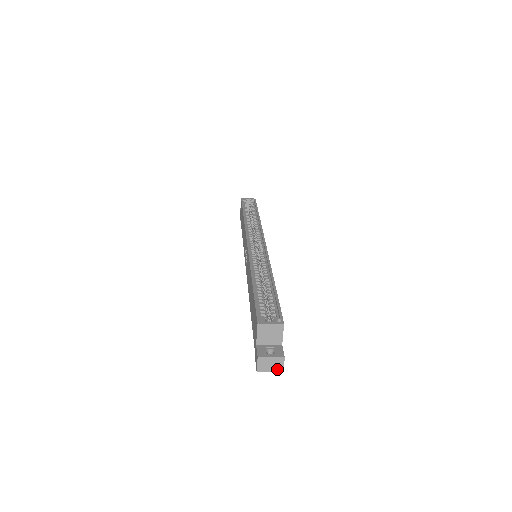
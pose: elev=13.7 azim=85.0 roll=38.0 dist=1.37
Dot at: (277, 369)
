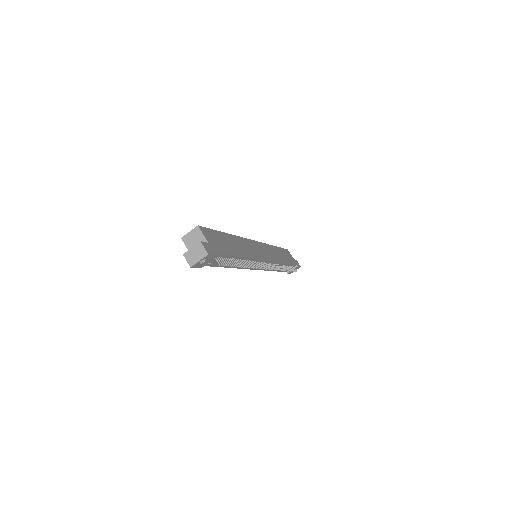
Dot at: (202, 255)
